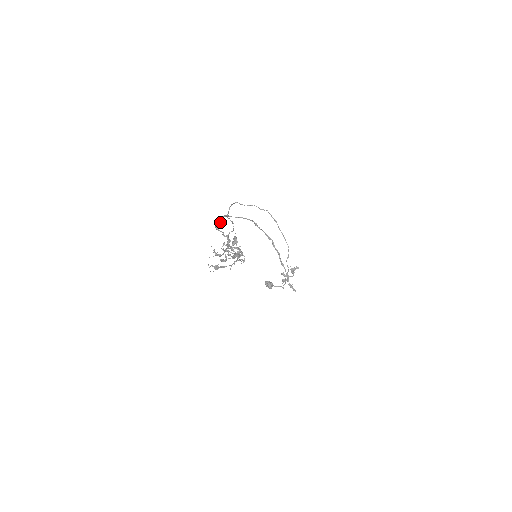
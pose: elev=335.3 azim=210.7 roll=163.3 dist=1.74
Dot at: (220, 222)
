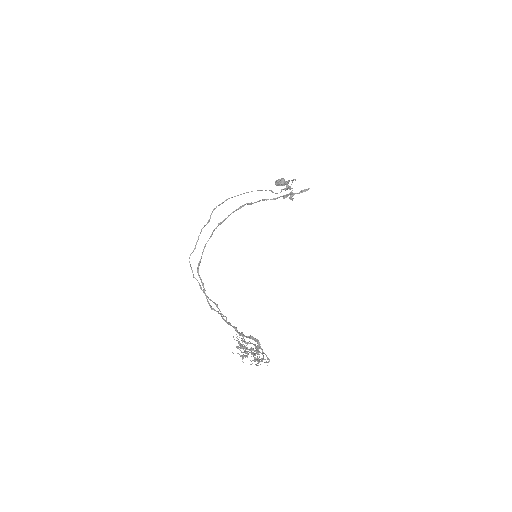
Dot at: (204, 289)
